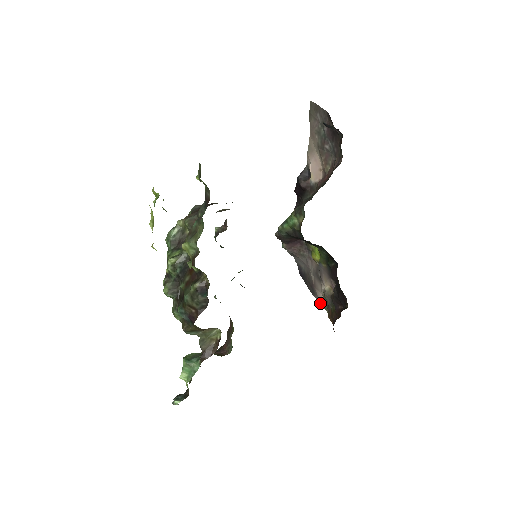
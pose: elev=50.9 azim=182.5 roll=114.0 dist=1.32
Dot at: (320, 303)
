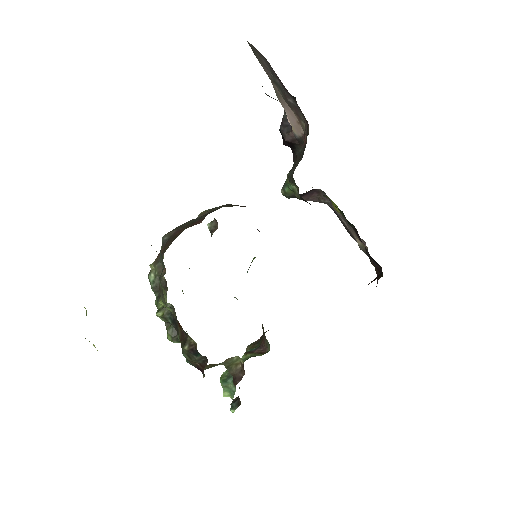
Dot at: occluded
